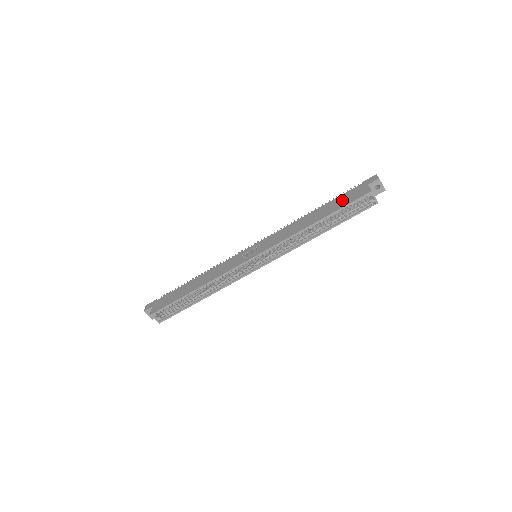
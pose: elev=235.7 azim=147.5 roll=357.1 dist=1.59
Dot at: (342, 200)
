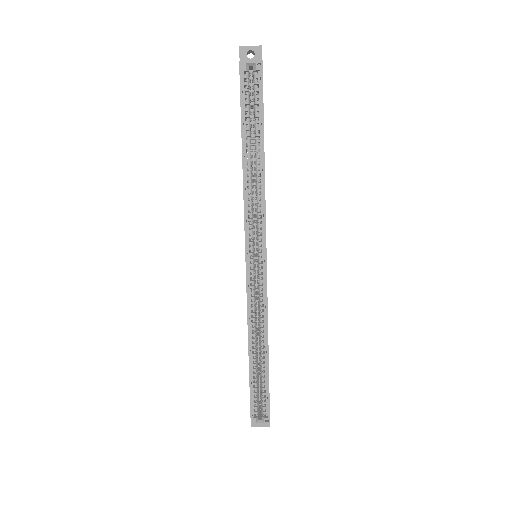
Dot at: occluded
